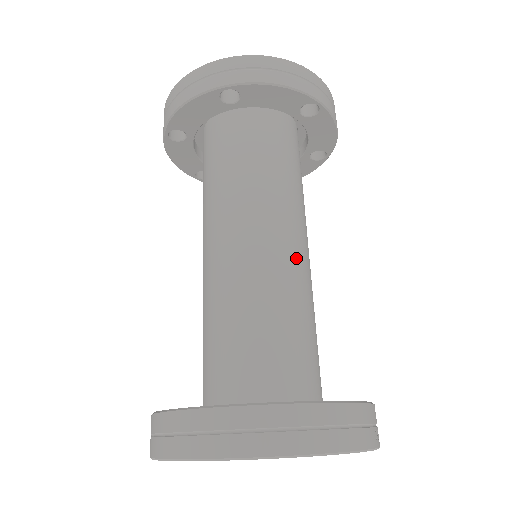
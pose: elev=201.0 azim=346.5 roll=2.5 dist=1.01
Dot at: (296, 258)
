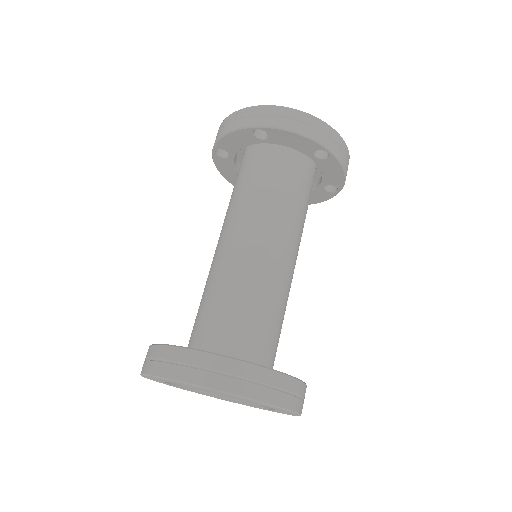
Dot at: occluded
